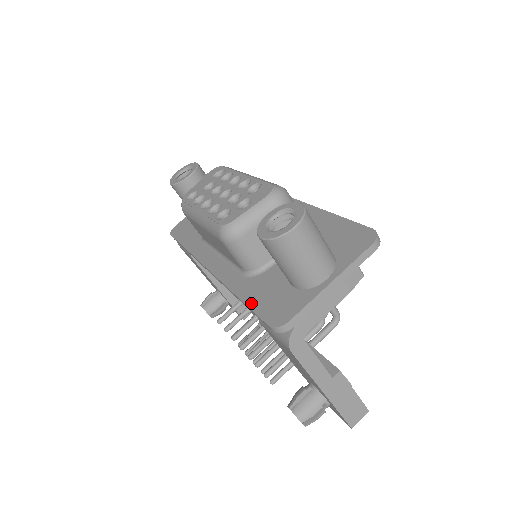
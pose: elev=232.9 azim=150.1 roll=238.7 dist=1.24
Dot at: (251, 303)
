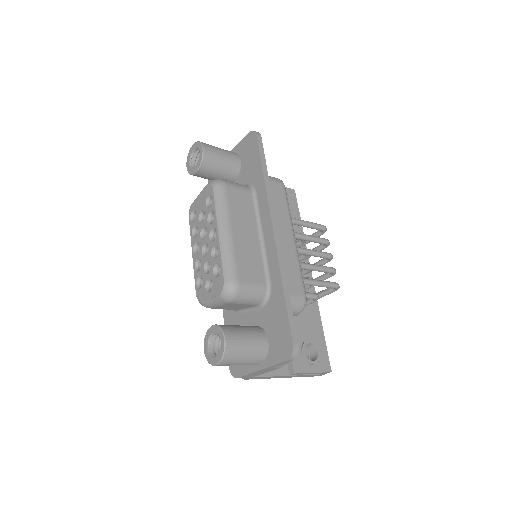
Dot at: occluded
